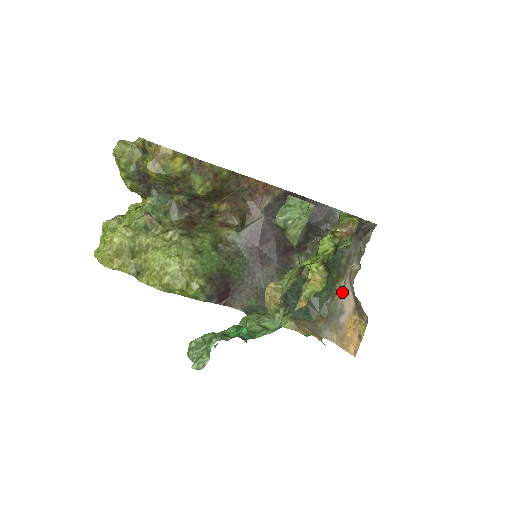
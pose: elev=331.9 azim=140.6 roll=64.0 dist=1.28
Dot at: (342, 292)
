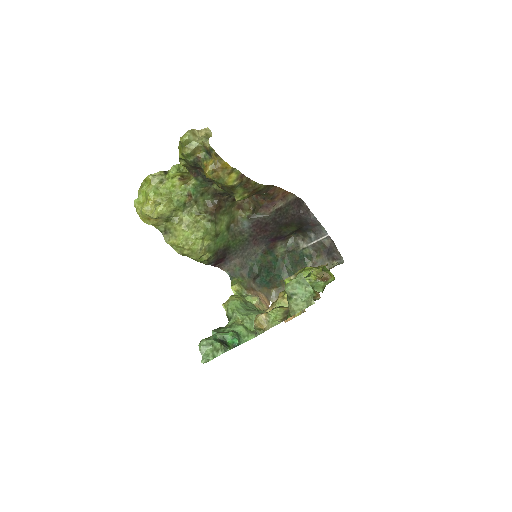
Dot at: occluded
